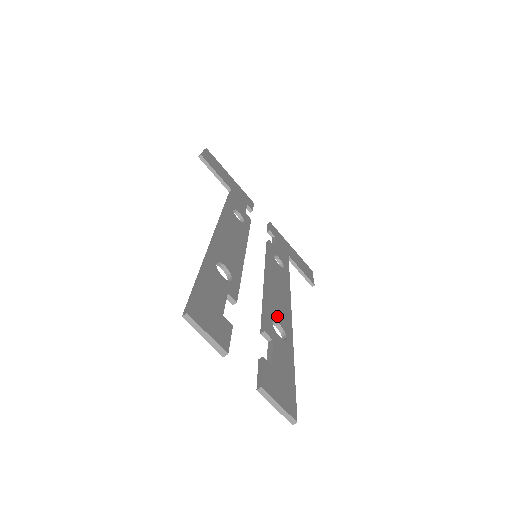
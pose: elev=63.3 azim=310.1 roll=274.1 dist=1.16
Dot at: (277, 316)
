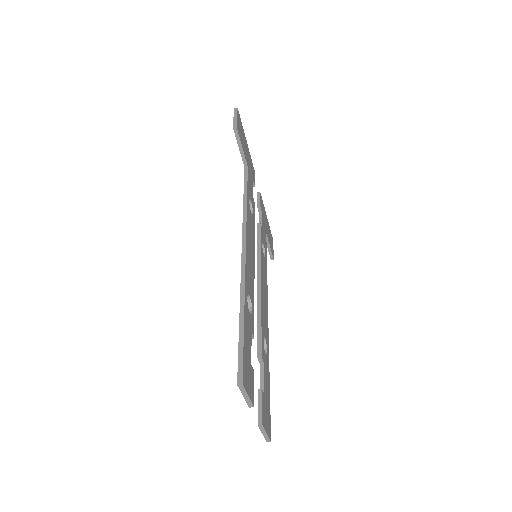
Dot at: (265, 330)
